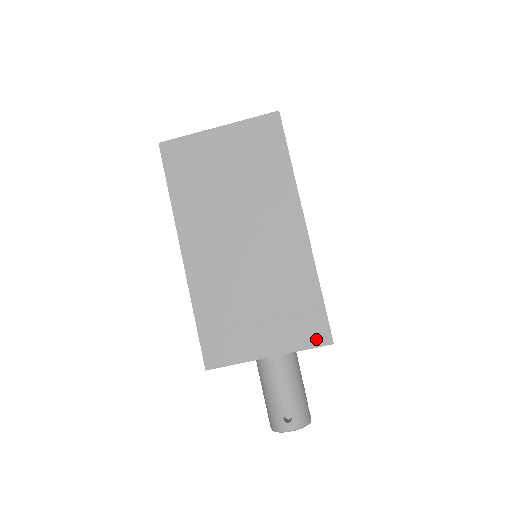
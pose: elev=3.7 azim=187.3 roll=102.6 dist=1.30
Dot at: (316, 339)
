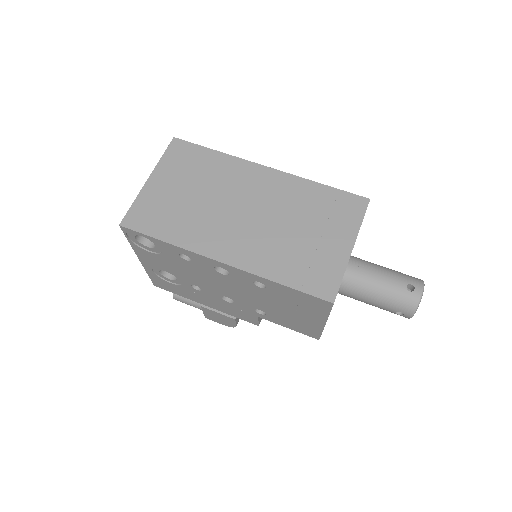
Dot at: (359, 208)
